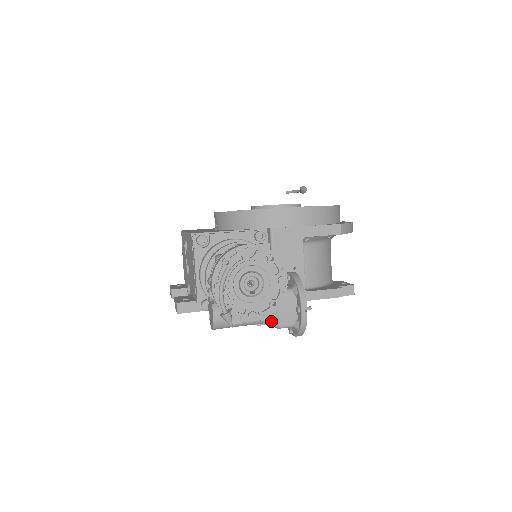
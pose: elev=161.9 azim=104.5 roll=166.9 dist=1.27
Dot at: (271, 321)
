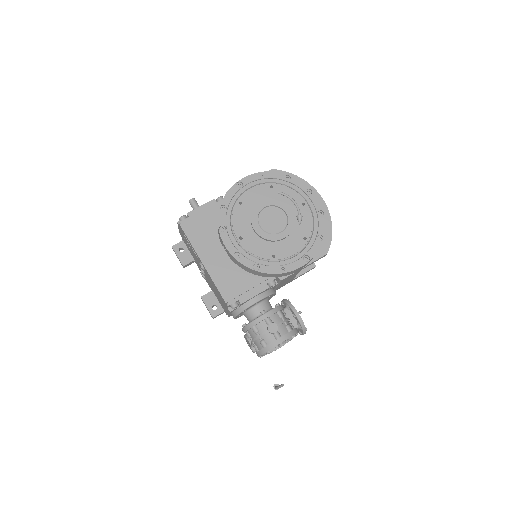
Dot at: occluded
